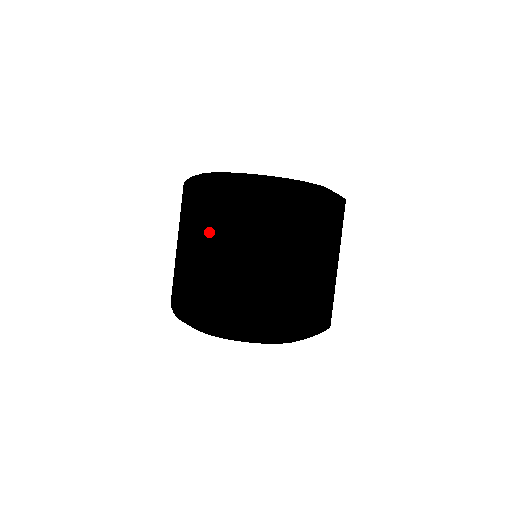
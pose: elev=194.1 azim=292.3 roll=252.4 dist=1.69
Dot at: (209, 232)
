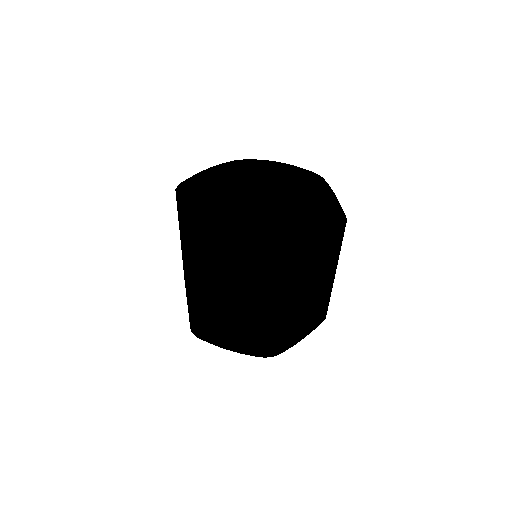
Dot at: (197, 284)
